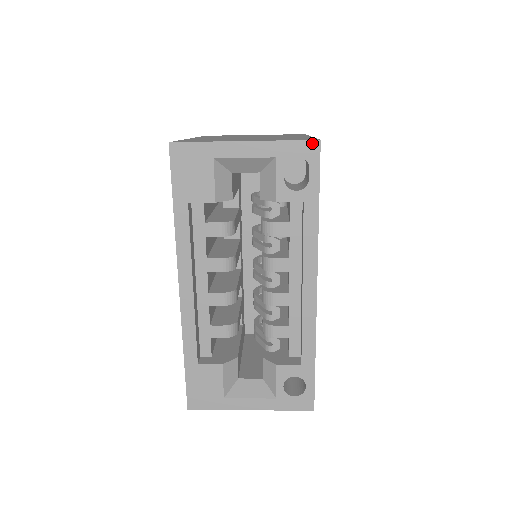
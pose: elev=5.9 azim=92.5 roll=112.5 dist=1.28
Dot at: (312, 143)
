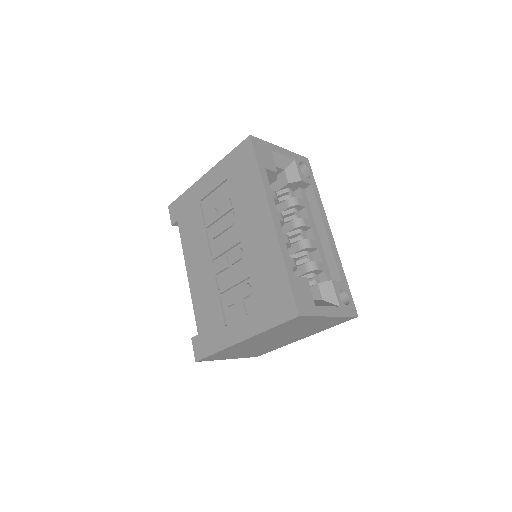
Dot at: (305, 158)
